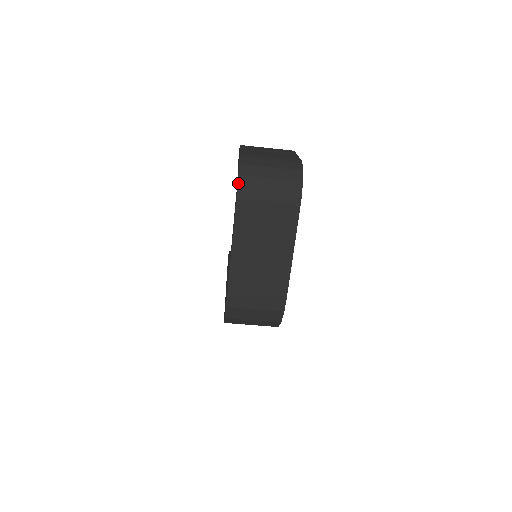
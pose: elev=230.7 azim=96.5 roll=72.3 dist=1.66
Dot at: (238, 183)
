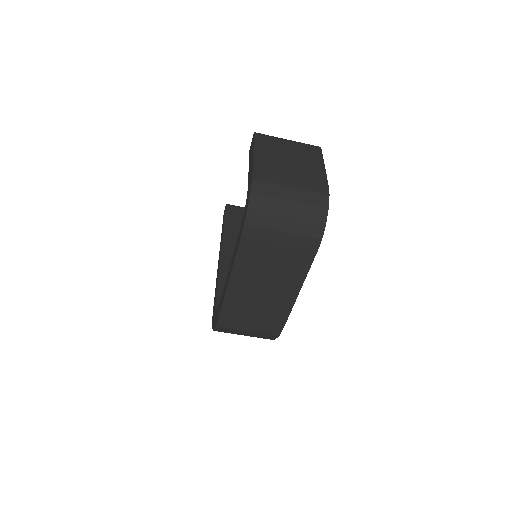
Dot at: (246, 219)
